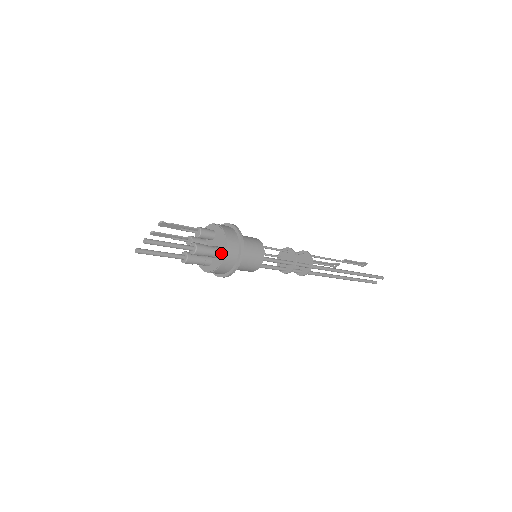
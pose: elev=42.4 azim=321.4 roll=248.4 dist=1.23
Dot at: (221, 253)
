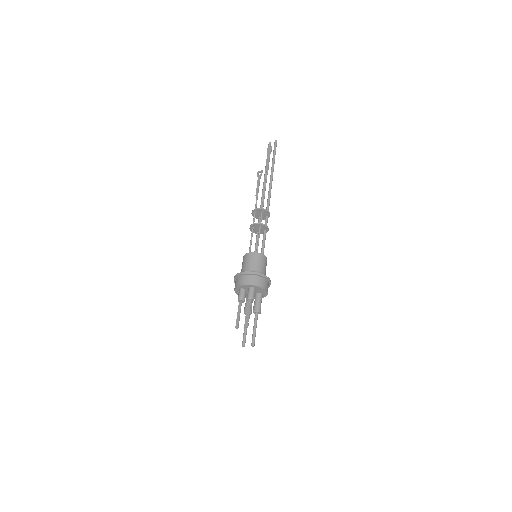
Dot at: (263, 295)
